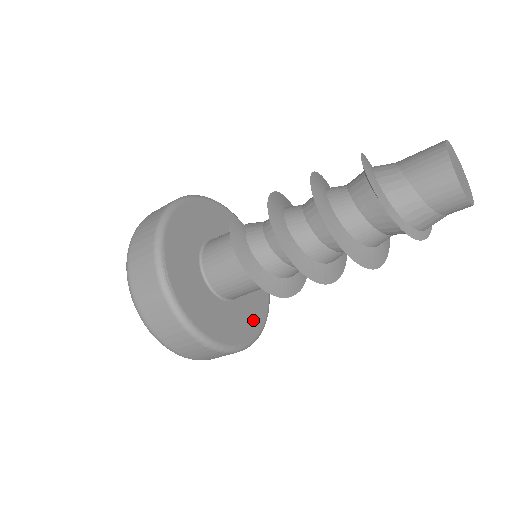
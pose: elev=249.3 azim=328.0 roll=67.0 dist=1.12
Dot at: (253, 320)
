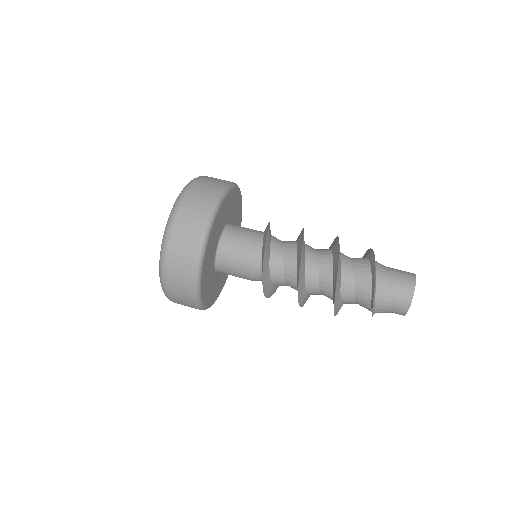
Dot at: (207, 292)
